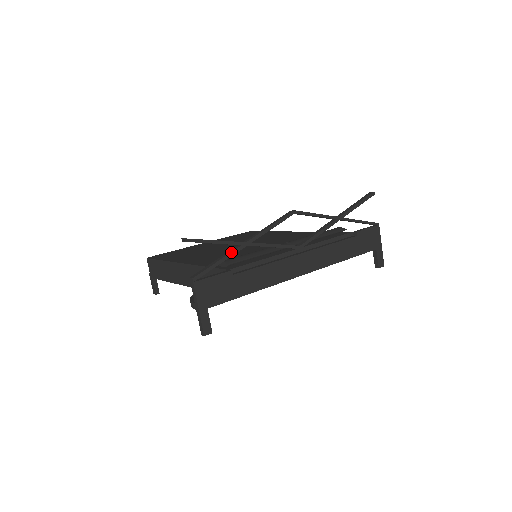
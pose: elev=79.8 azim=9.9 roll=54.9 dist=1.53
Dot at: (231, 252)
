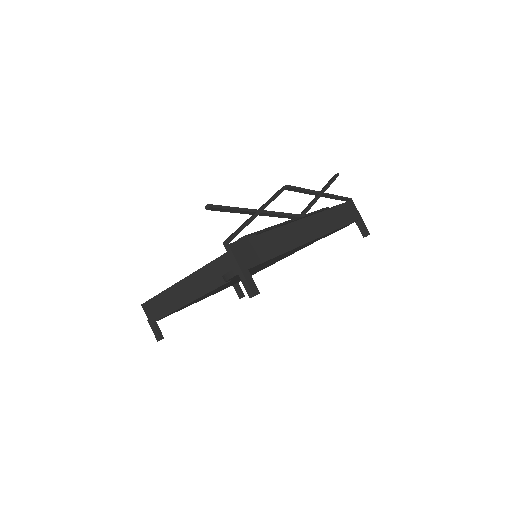
Dot at: (250, 218)
